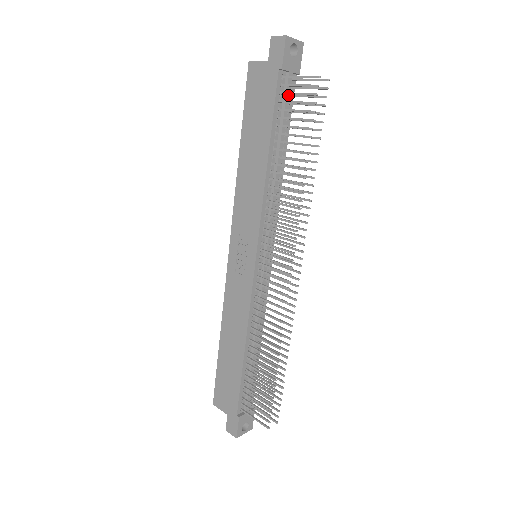
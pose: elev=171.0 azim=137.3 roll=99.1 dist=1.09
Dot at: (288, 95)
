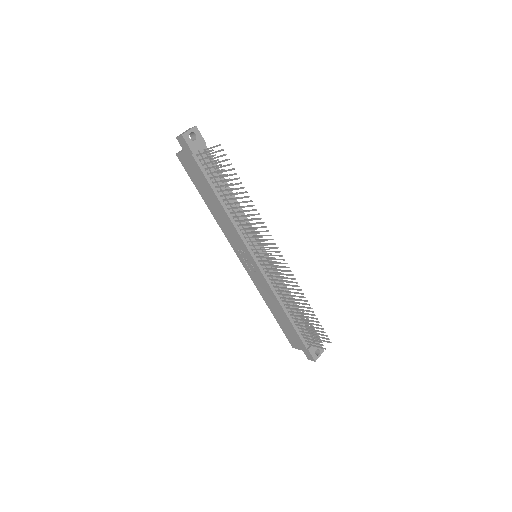
Dot at: occluded
